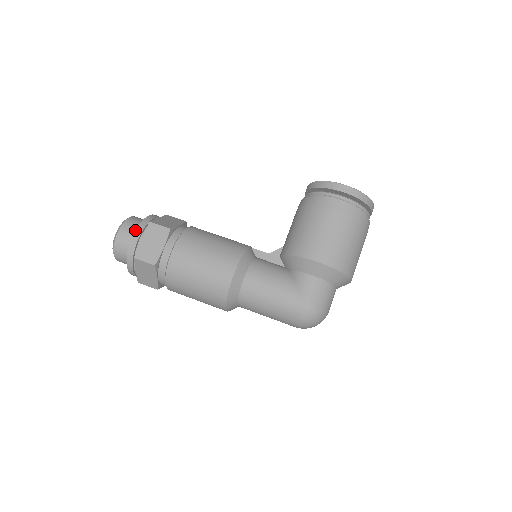
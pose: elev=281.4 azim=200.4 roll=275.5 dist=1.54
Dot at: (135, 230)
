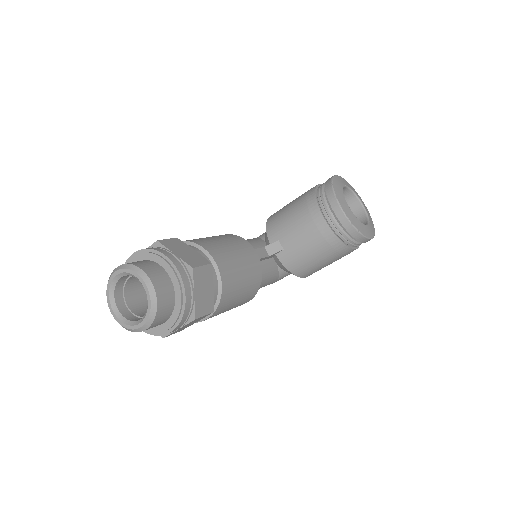
Dot at: (175, 329)
